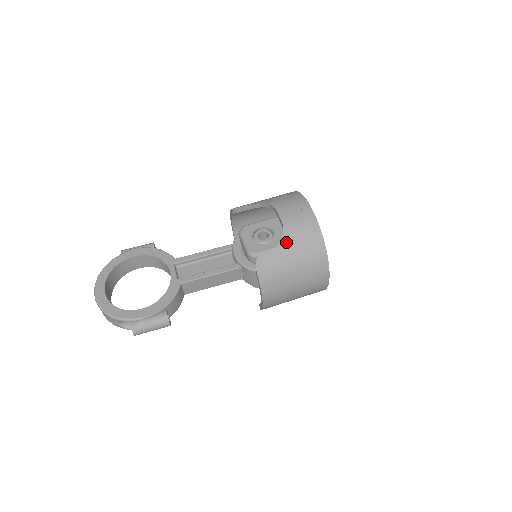
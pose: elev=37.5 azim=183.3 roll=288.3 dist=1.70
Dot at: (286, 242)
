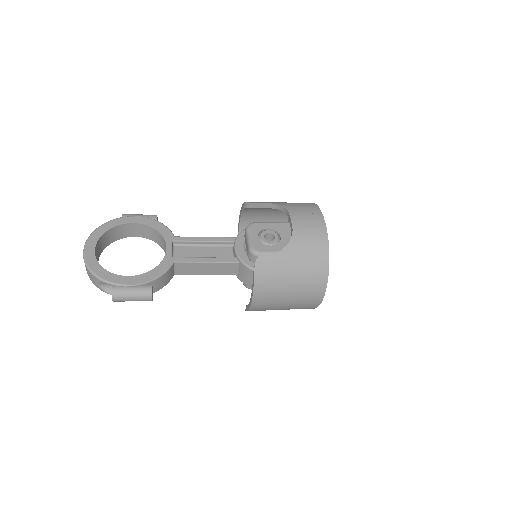
Dot at: (292, 248)
